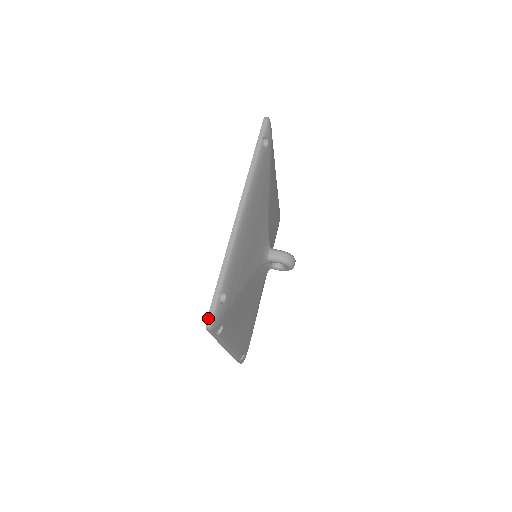
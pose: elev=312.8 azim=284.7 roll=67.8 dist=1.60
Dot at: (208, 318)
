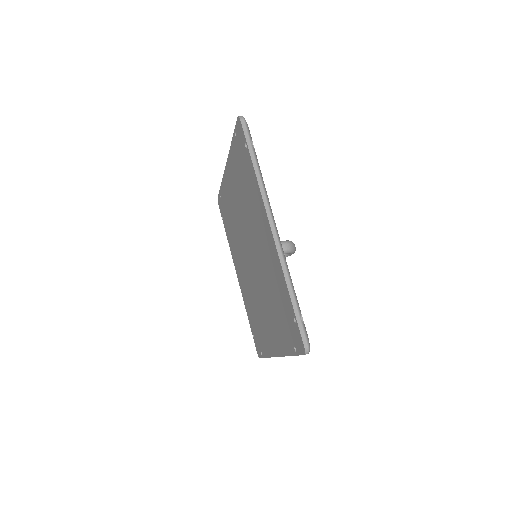
Dot at: (304, 344)
